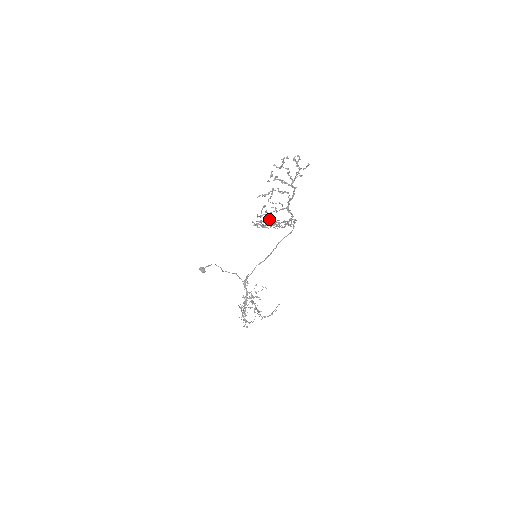
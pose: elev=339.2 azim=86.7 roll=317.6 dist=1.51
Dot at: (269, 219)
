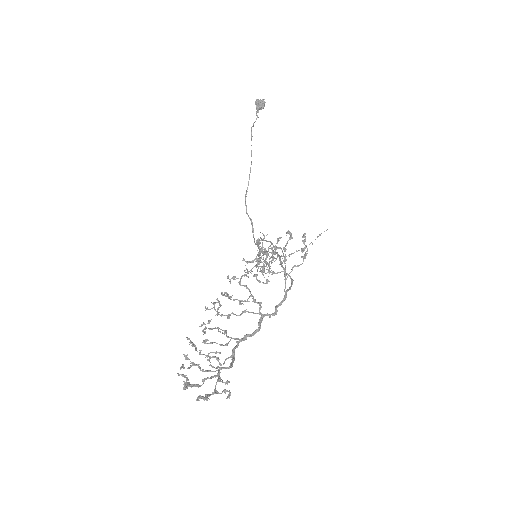
Dot at: (228, 314)
